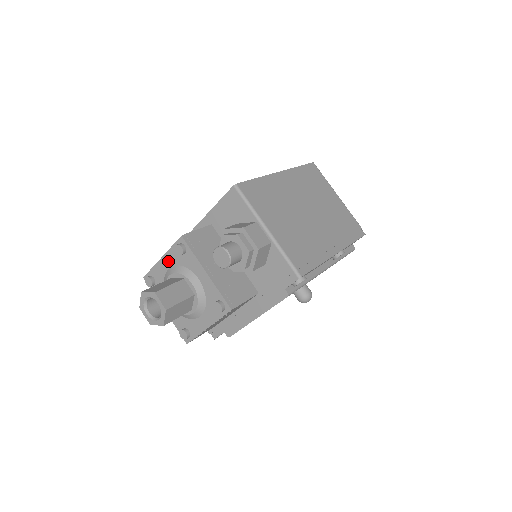
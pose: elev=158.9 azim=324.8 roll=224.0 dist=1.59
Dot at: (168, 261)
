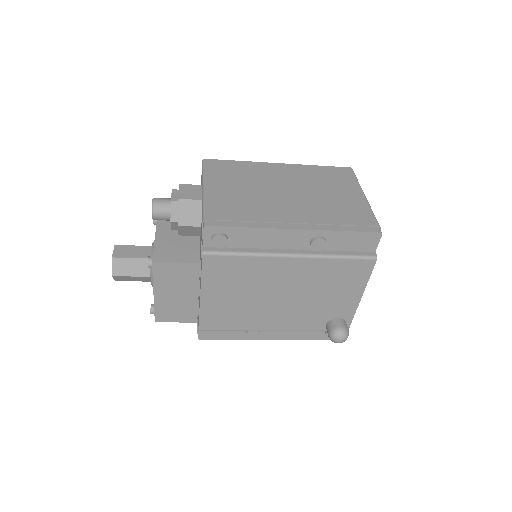
Dot at: occluded
